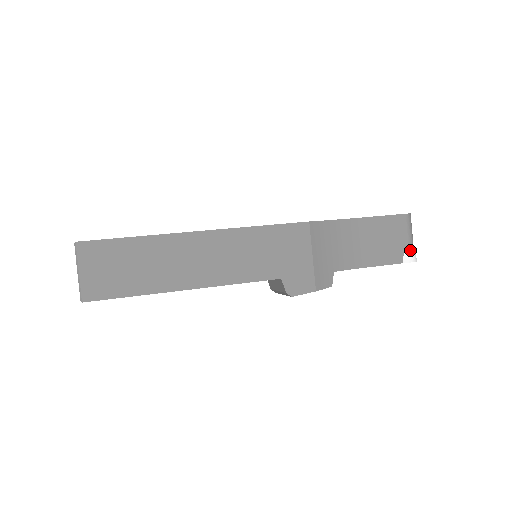
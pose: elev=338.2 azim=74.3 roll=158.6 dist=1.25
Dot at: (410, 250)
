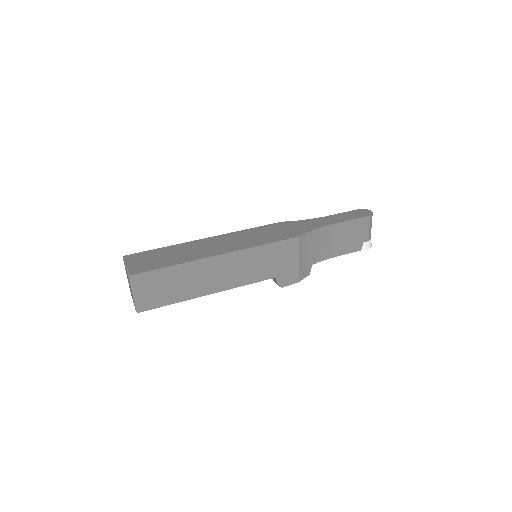
Dot at: (368, 241)
